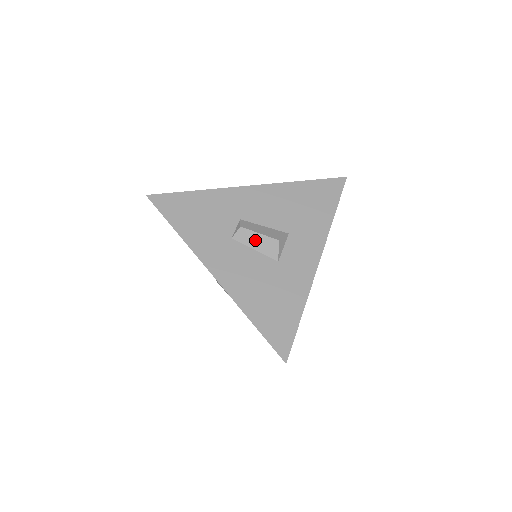
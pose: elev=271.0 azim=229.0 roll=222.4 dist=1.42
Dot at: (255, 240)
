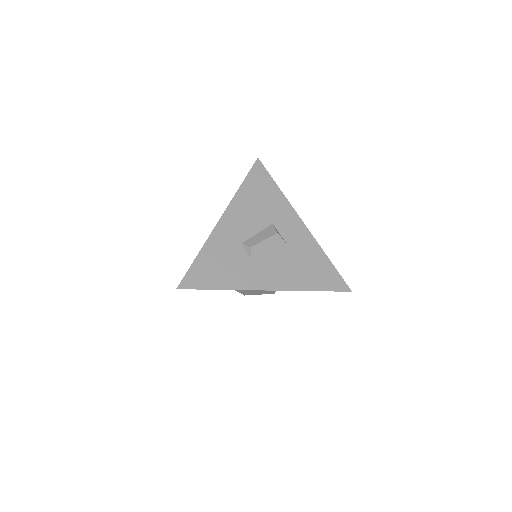
Dot at: (265, 246)
